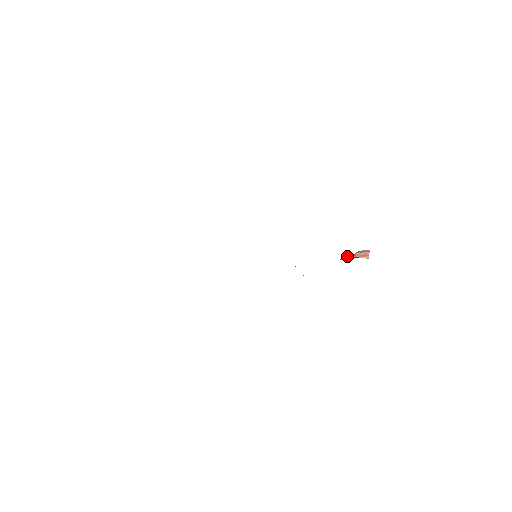
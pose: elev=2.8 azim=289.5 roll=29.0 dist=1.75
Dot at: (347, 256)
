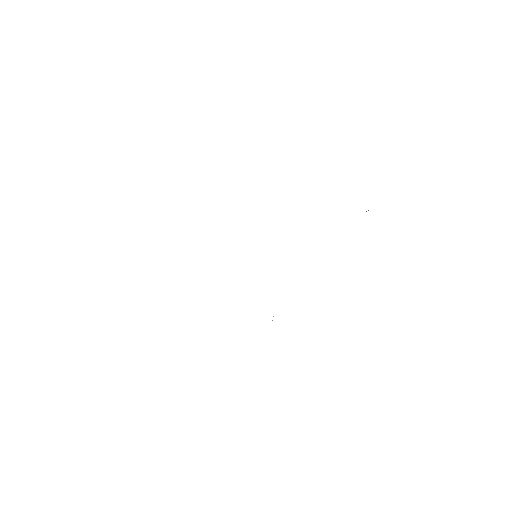
Dot at: occluded
